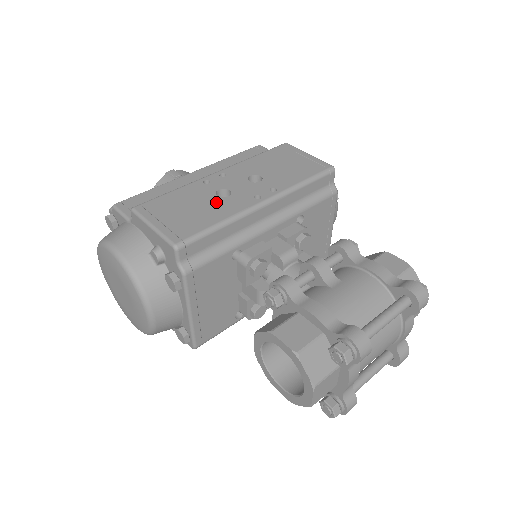
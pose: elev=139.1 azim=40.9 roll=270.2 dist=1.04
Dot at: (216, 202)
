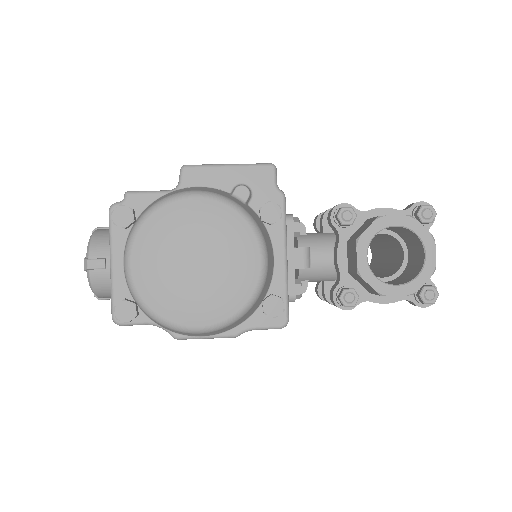
Dot at: occluded
